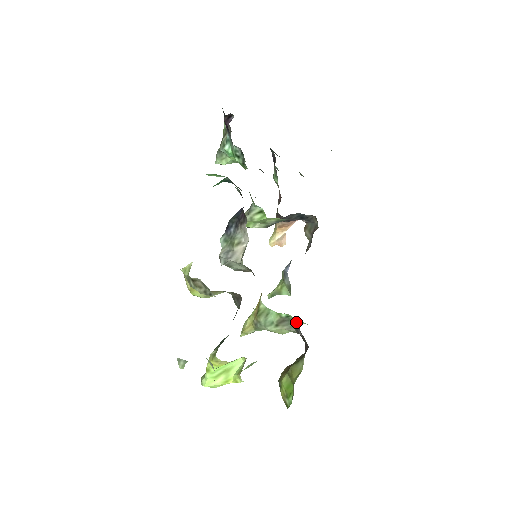
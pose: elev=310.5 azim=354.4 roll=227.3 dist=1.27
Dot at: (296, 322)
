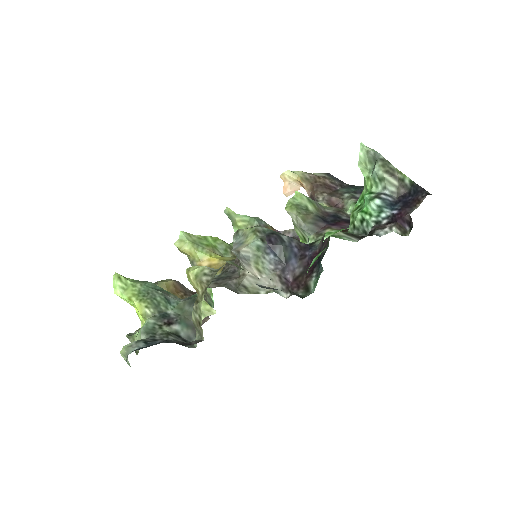
Dot at: occluded
